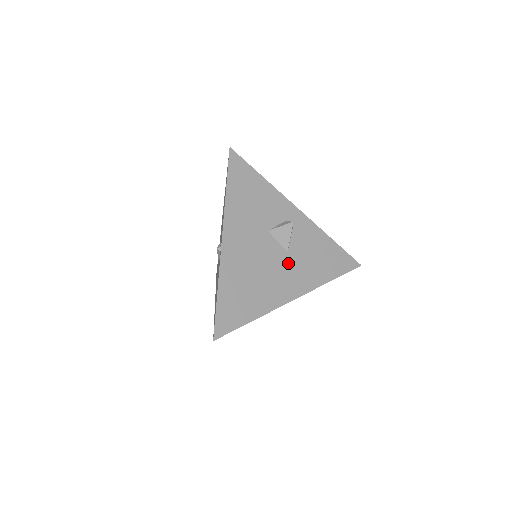
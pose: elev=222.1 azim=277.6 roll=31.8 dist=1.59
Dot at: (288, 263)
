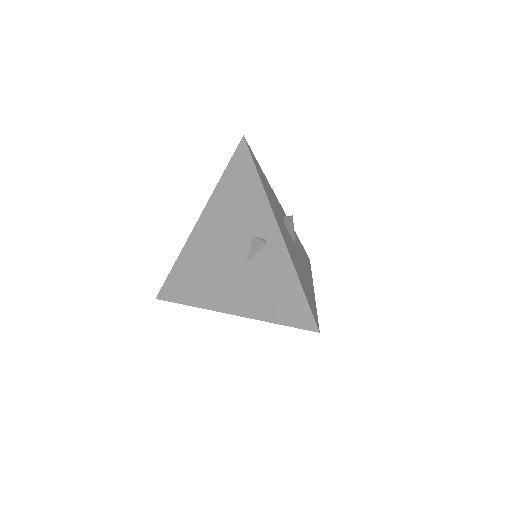
Dot at: (299, 255)
